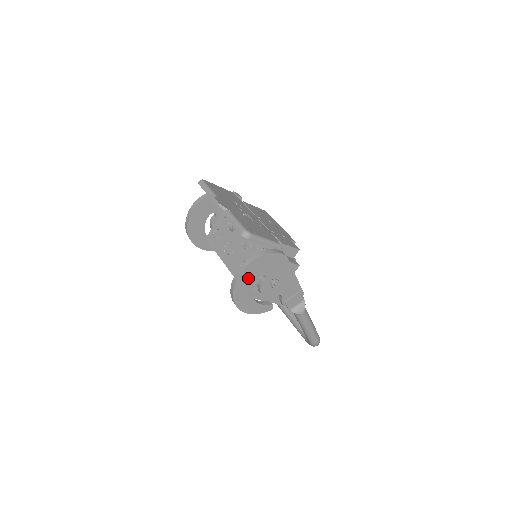
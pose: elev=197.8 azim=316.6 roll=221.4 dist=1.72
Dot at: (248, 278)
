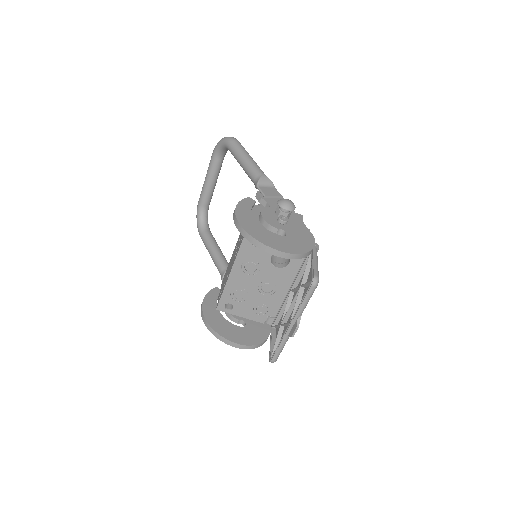
Dot at: occluded
